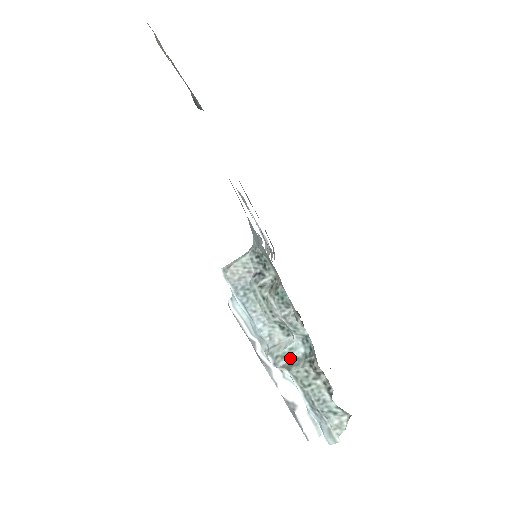
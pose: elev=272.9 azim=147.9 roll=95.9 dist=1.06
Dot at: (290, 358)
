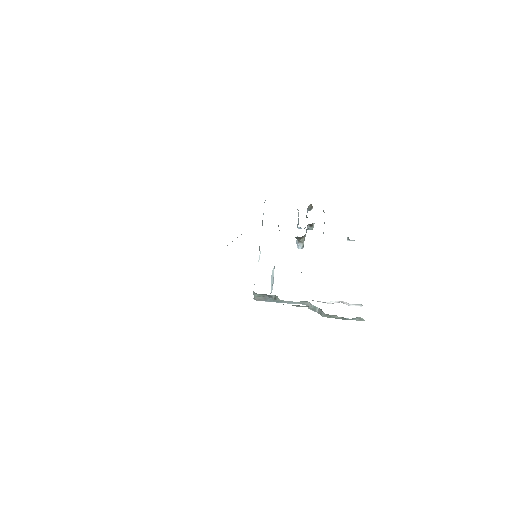
Dot at: (317, 309)
